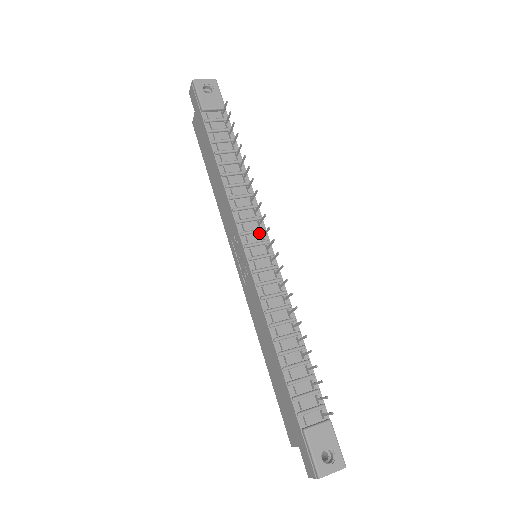
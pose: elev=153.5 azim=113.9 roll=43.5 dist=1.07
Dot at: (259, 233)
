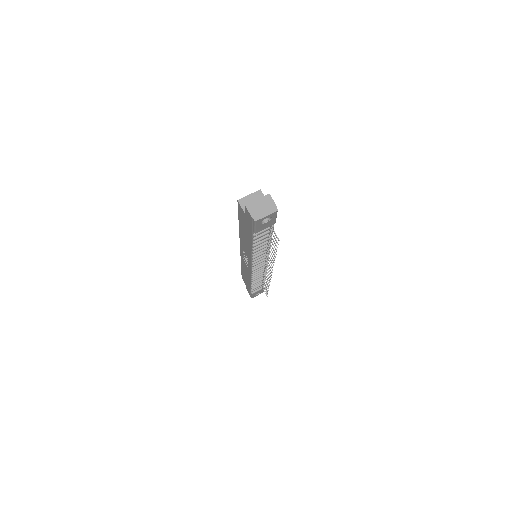
Dot at: (264, 260)
